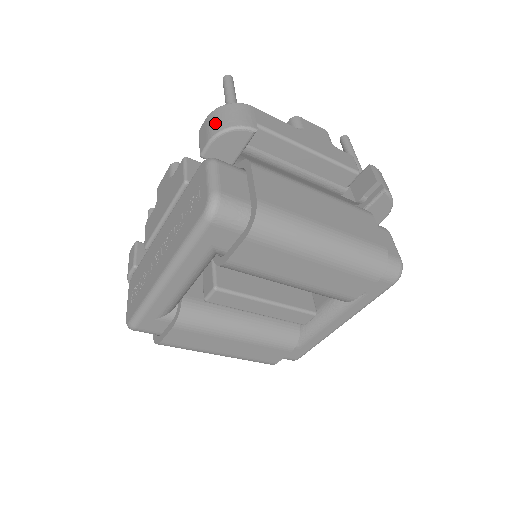
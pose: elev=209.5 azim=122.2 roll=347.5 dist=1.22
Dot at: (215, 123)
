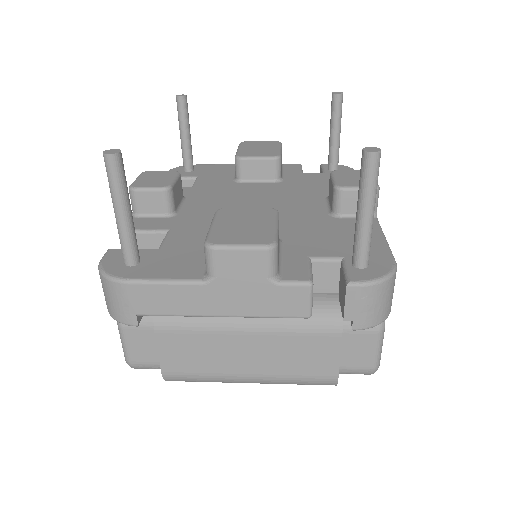
Dot at: occluded
